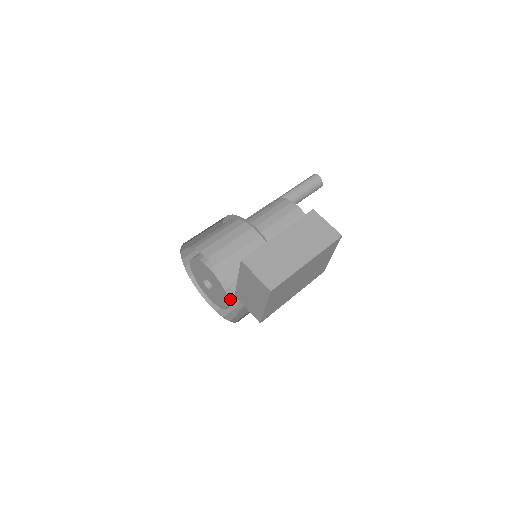
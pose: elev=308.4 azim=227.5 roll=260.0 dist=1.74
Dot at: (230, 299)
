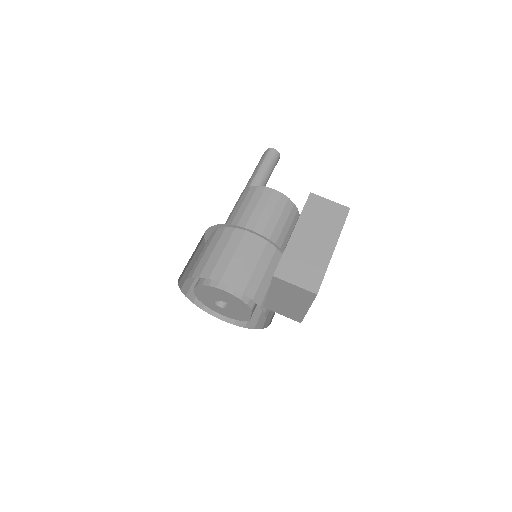
Dot at: occluded
